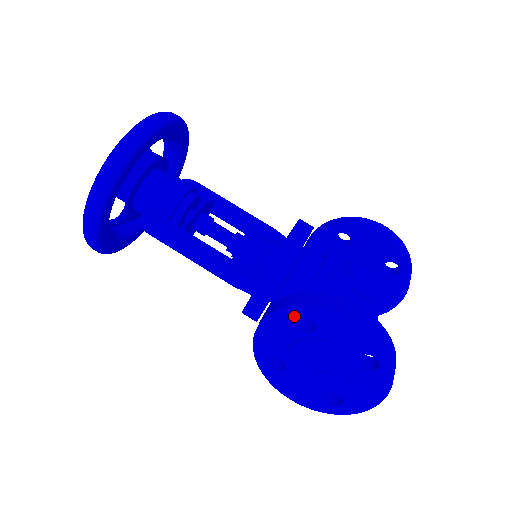
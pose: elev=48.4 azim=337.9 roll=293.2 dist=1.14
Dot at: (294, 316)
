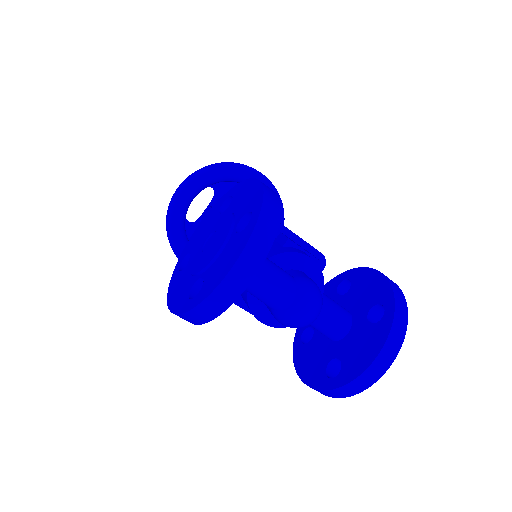
Dot at: (224, 201)
